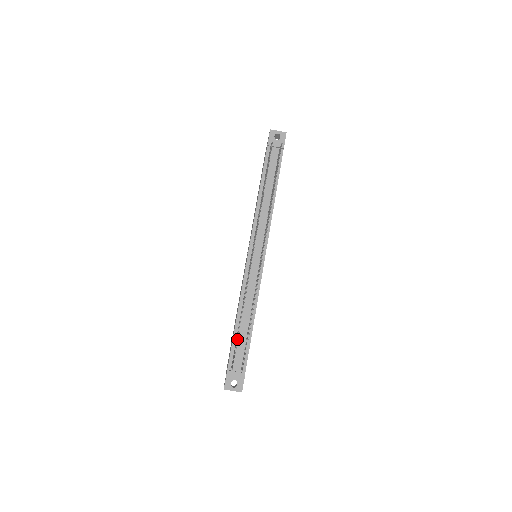
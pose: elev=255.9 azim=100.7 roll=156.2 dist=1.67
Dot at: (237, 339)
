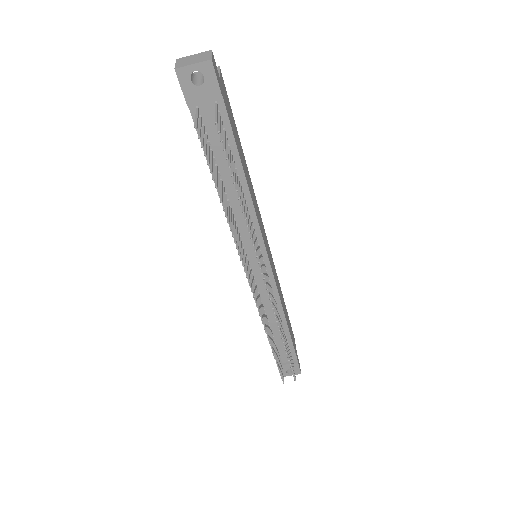
Dot at: (275, 342)
